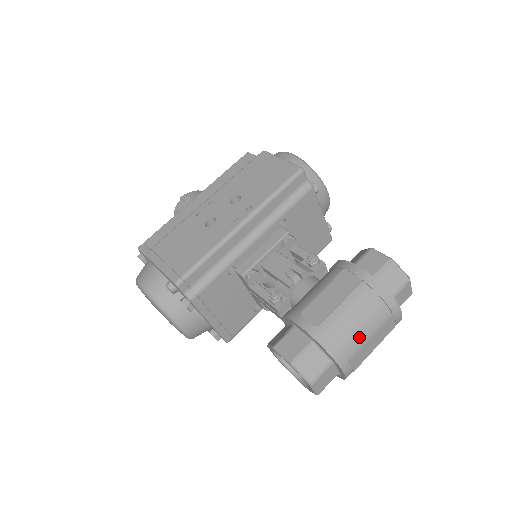
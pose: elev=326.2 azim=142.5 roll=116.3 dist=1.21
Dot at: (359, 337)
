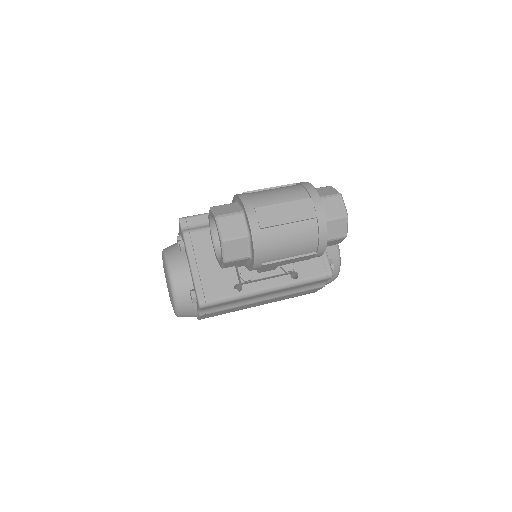
Dot at: (272, 199)
